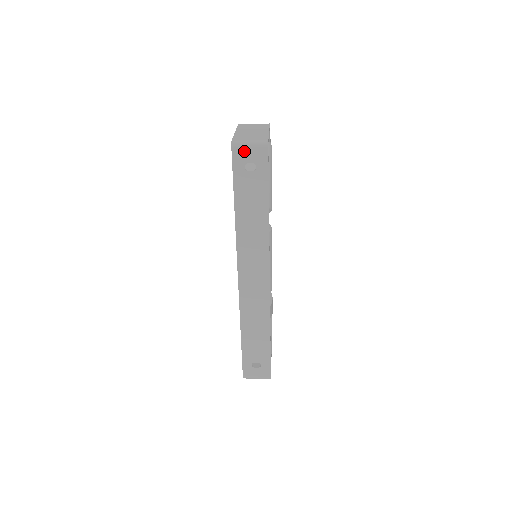
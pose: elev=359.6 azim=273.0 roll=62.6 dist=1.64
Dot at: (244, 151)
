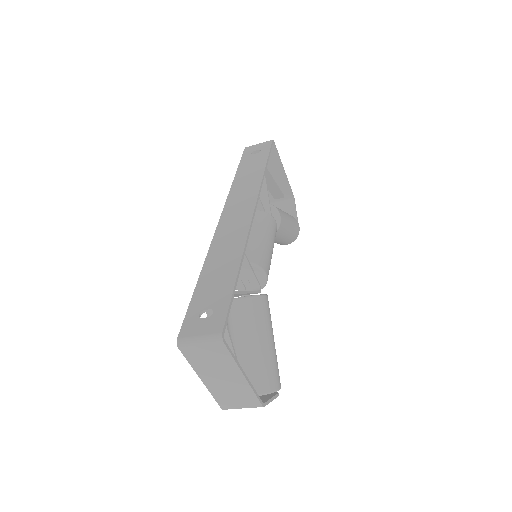
Dot at: (254, 147)
